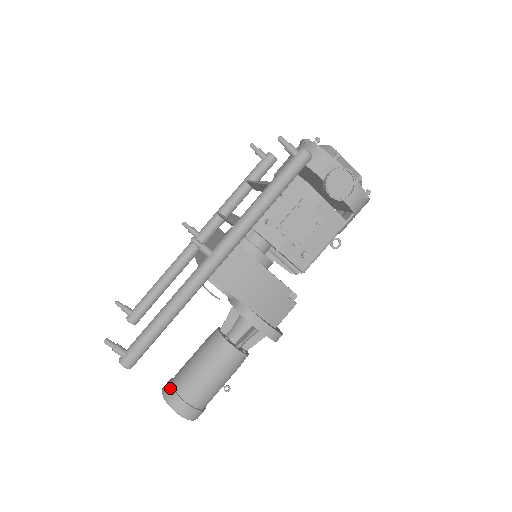
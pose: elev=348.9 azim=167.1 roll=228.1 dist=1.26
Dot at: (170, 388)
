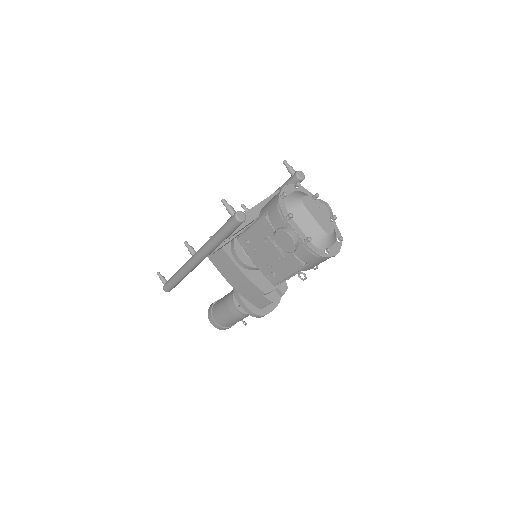
Dot at: (211, 306)
